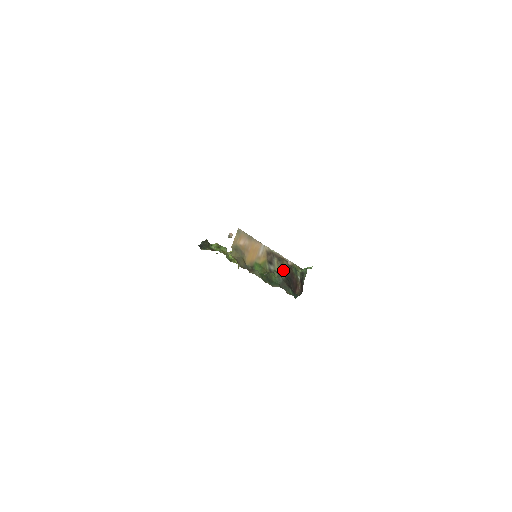
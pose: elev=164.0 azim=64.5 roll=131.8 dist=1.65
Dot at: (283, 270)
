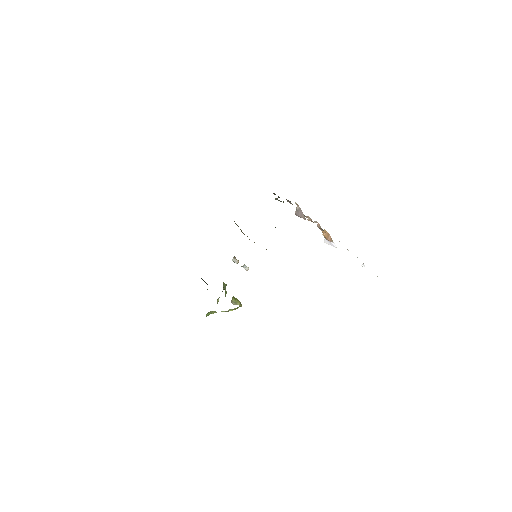
Dot at: occluded
